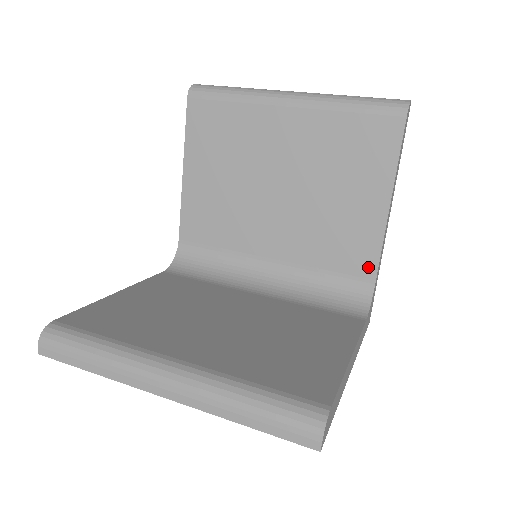
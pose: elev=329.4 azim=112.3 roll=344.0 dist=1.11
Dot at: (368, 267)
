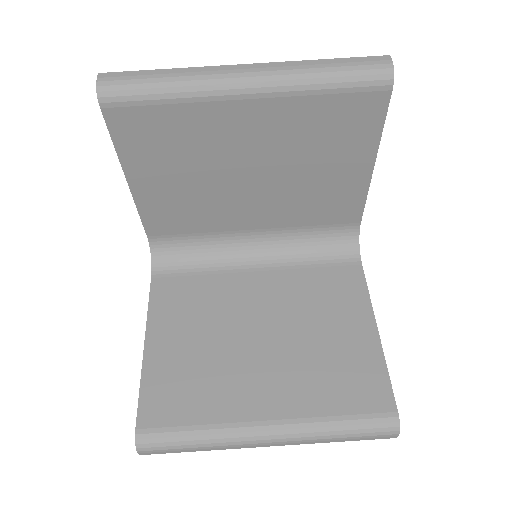
Dot at: (353, 216)
